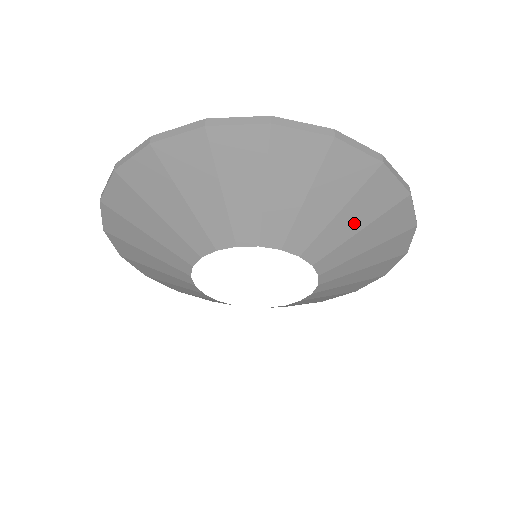
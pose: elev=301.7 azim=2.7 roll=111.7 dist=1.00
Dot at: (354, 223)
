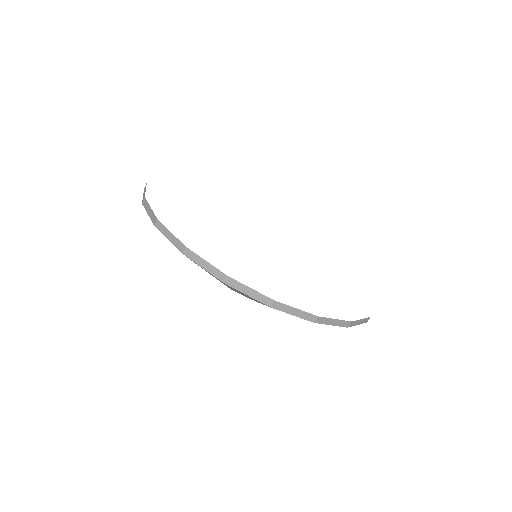
Dot at: occluded
